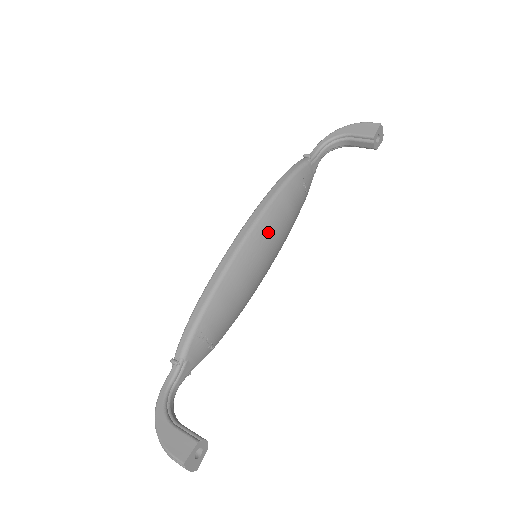
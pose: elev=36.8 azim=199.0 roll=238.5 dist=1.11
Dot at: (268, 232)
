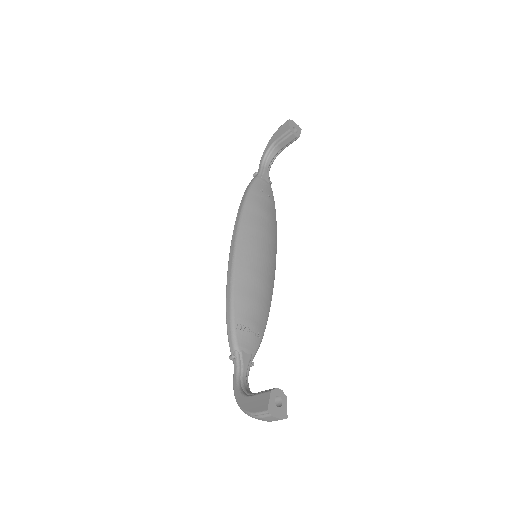
Dot at: (252, 233)
